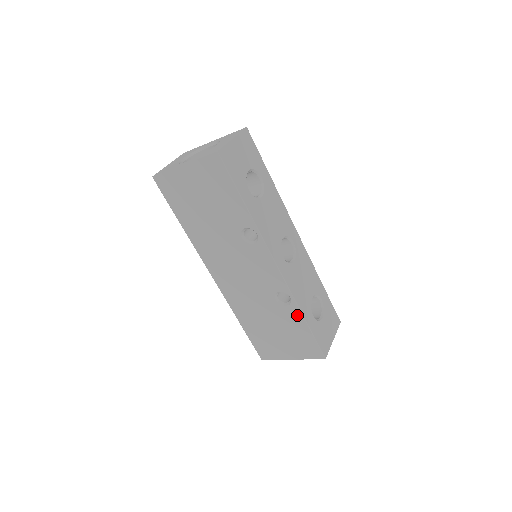
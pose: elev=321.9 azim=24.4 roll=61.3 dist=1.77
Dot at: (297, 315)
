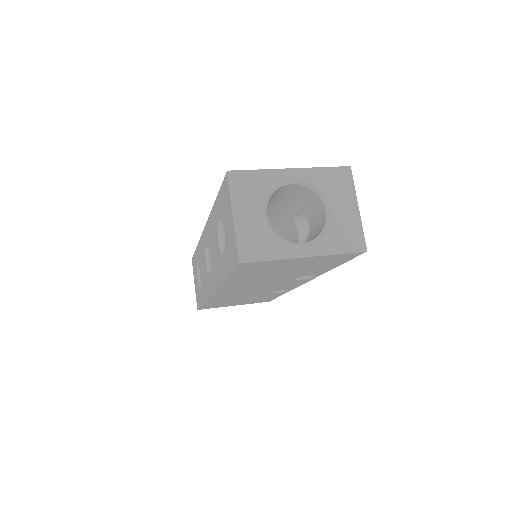
Dot at: (279, 294)
